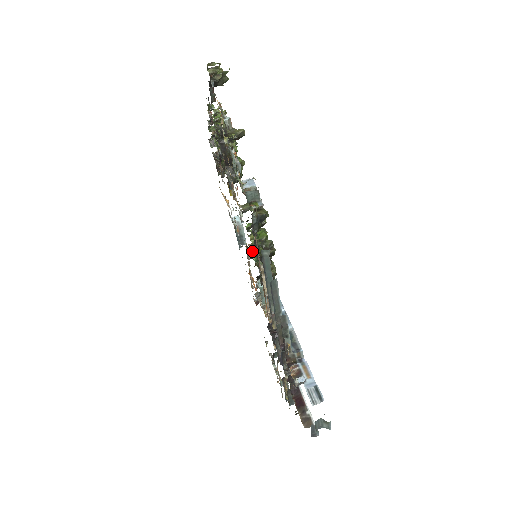
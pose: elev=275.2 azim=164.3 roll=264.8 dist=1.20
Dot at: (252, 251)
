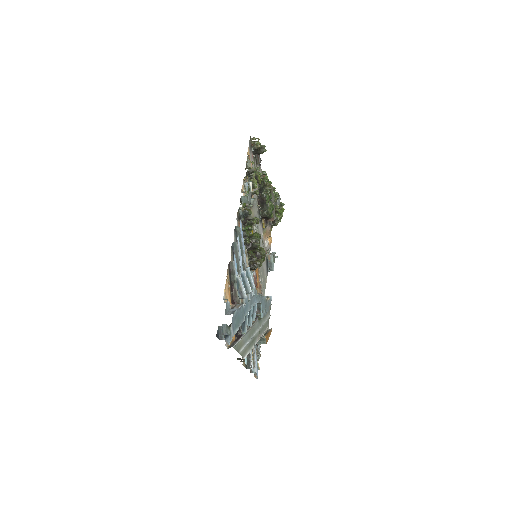
Dot at: occluded
